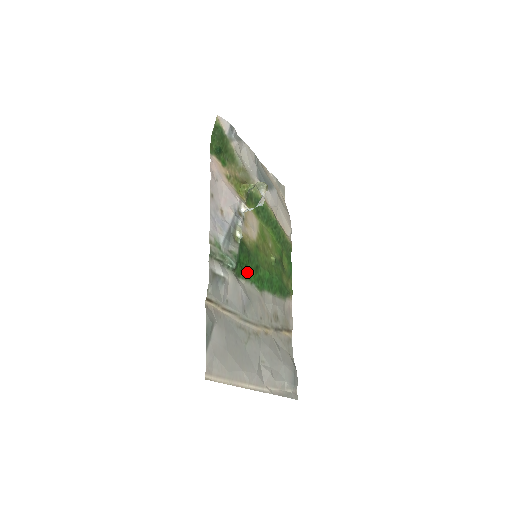
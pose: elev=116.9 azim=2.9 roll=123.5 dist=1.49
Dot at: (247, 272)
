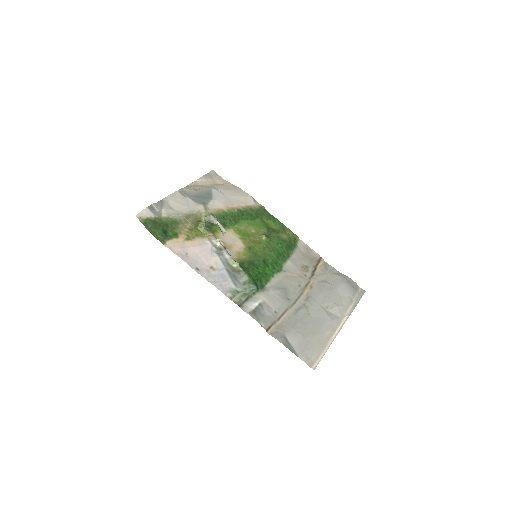
Dot at: (264, 276)
